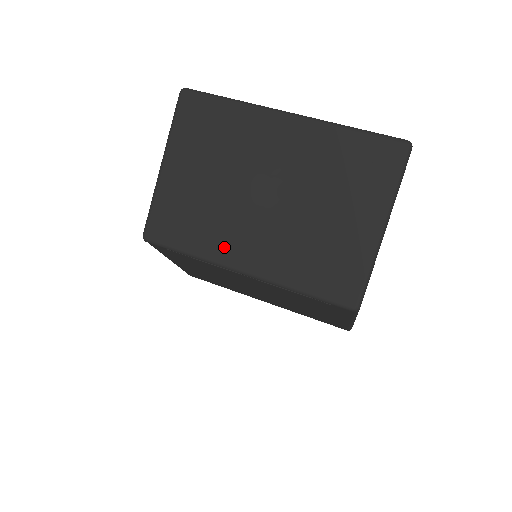
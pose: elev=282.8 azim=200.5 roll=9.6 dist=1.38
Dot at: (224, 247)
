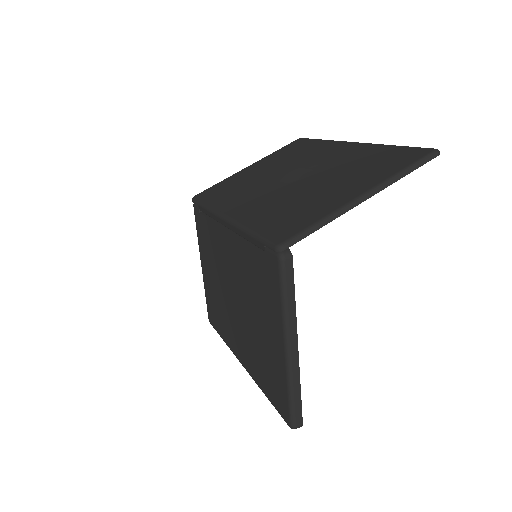
Dot at: (231, 202)
